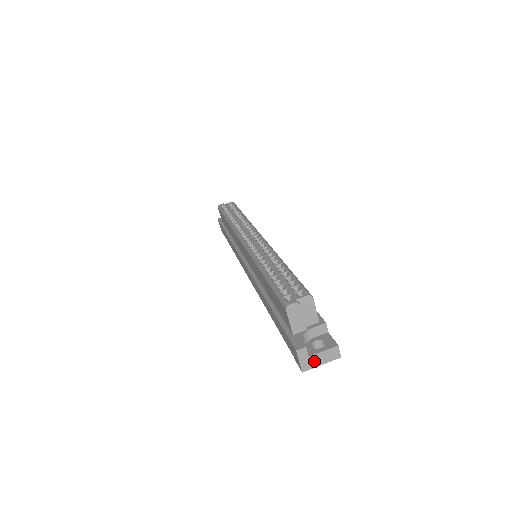
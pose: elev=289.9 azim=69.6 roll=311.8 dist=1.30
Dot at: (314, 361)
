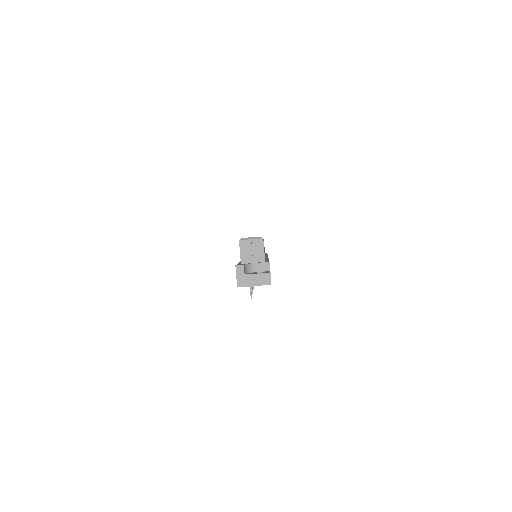
Dot at: (248, 280)
